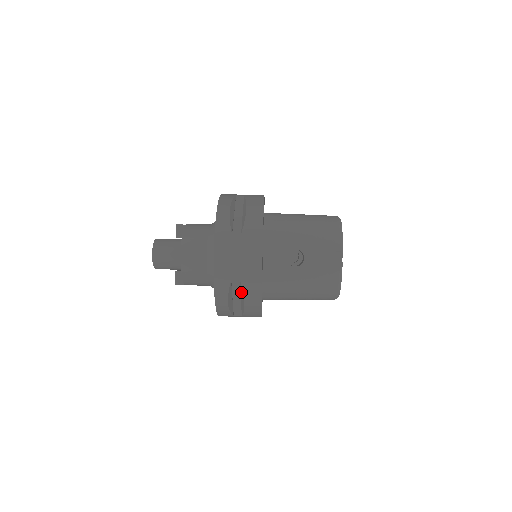
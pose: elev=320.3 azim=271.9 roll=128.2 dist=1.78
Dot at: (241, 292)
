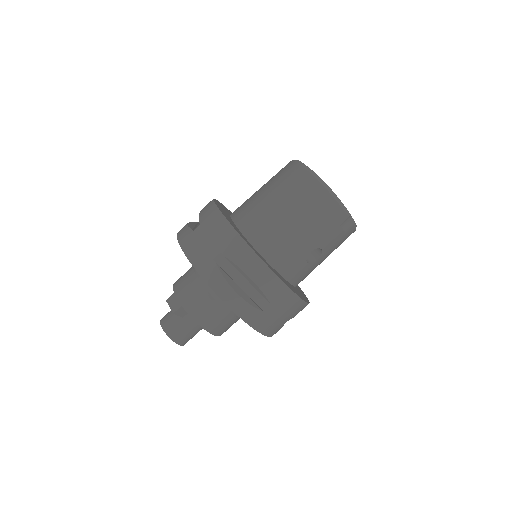
Dot at: occluded
